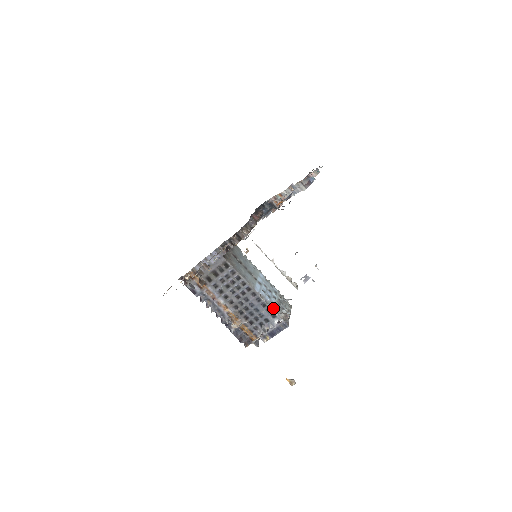
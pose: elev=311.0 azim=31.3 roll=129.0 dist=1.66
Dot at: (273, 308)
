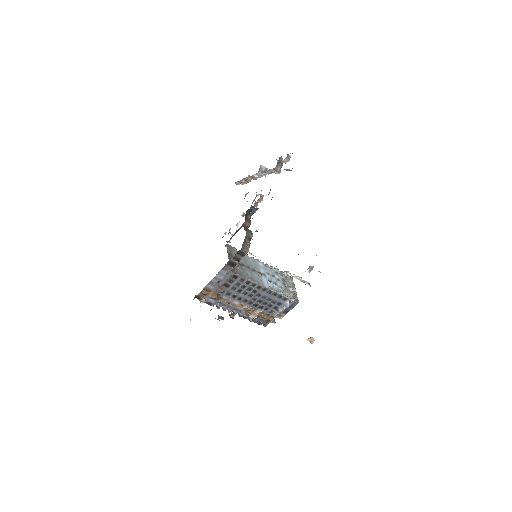
Dot at: (283, 293)
